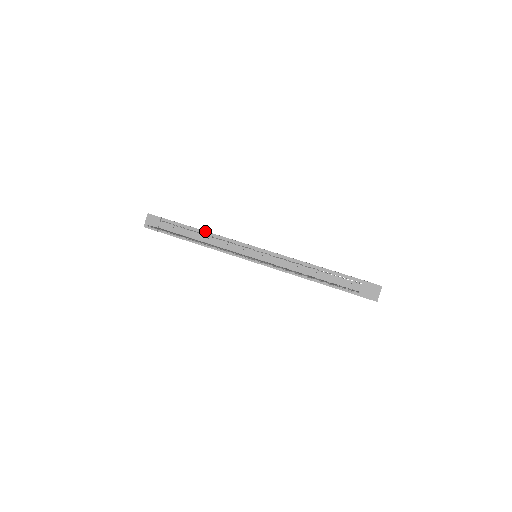
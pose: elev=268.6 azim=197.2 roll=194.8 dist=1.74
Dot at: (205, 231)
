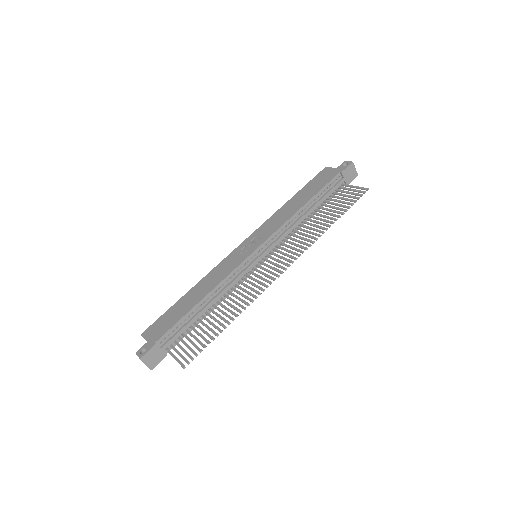
Dot at: (204, 297)
